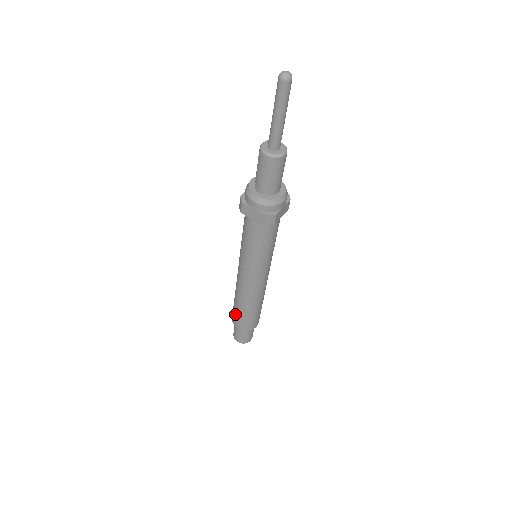
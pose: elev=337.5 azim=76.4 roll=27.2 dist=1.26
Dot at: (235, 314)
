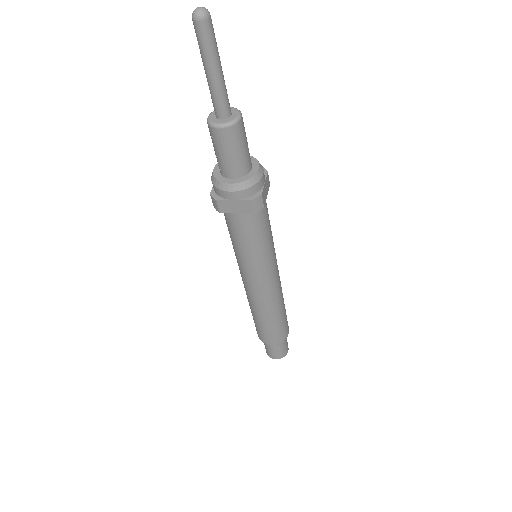
Dot at: (261, 331)
